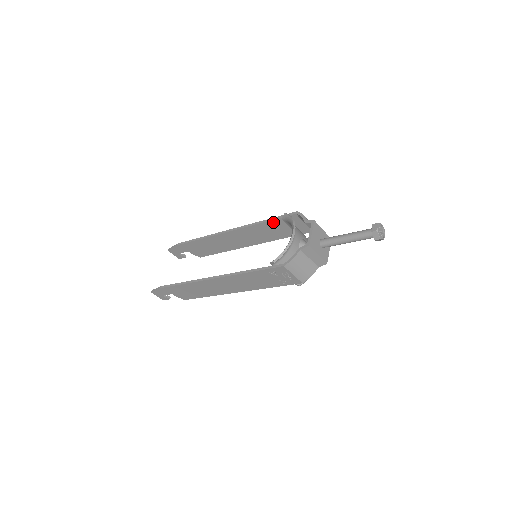
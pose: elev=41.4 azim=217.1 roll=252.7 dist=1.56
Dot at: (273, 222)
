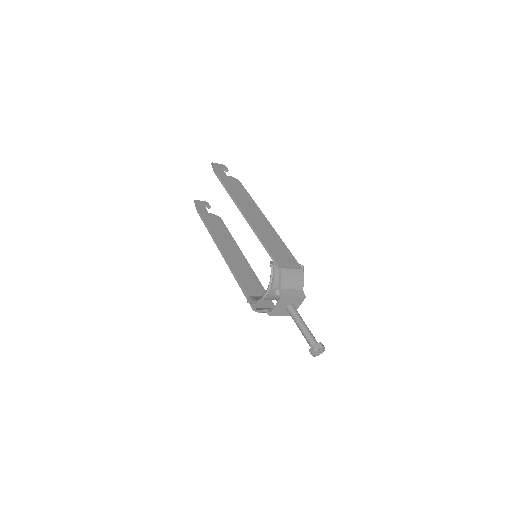
Dot at: occluded
